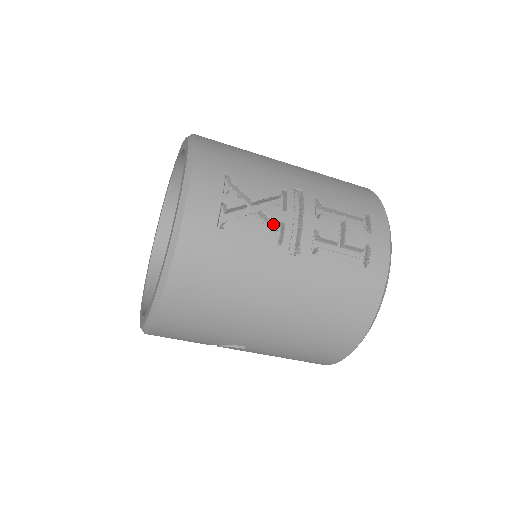
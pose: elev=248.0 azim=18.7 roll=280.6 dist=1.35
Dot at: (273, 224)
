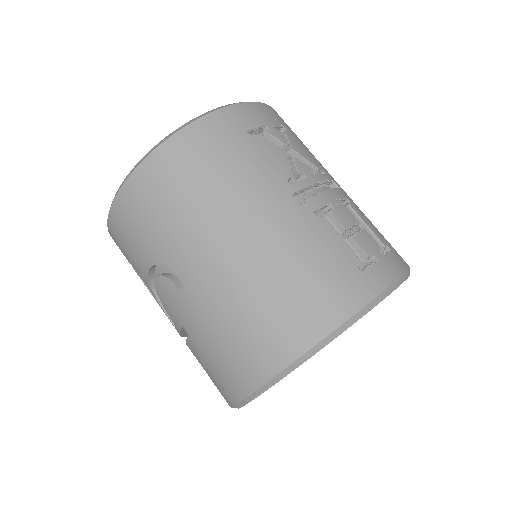
Dot at: (295, 170)
